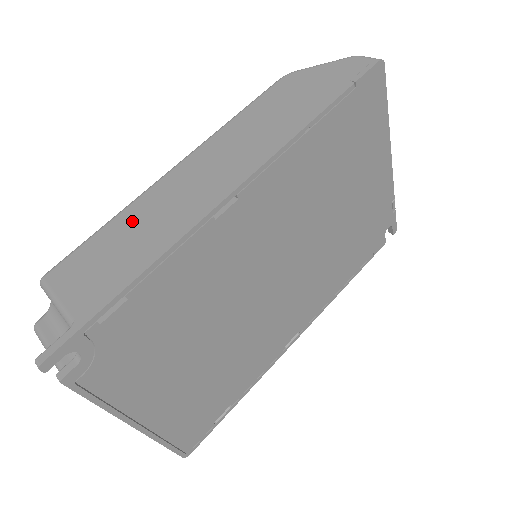
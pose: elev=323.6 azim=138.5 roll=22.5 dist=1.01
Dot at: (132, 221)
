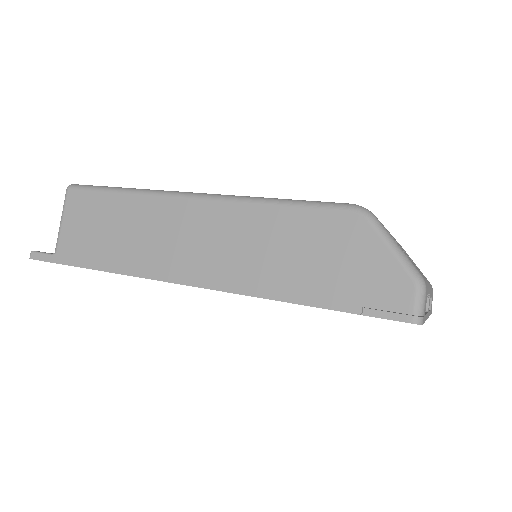
Dot at: (129, 215)
